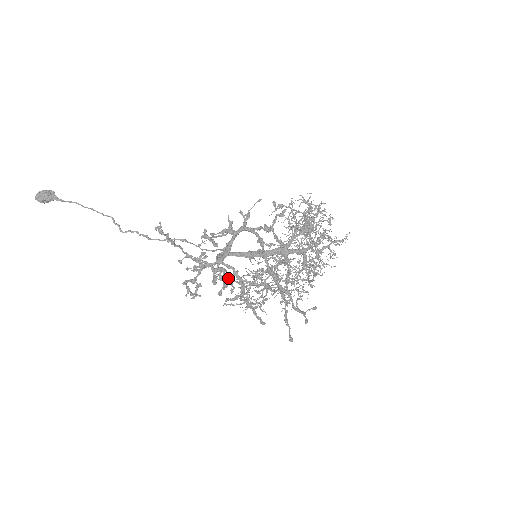
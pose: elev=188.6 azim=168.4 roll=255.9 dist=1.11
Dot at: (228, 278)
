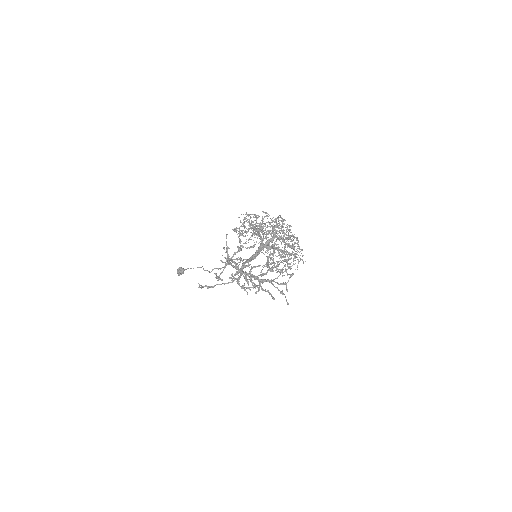
Dot at: occluded
